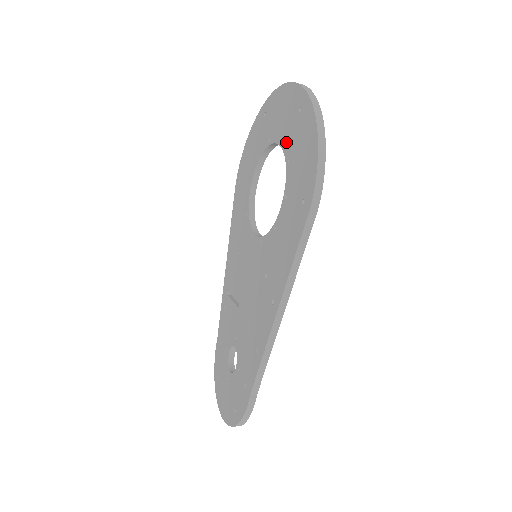
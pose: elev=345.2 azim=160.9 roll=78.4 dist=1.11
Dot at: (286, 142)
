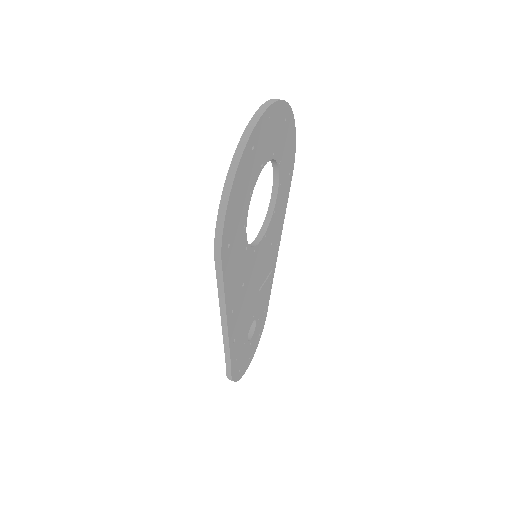
Dot at: occluded
